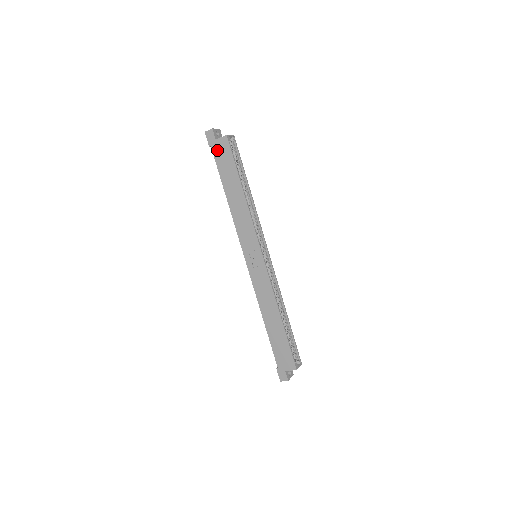
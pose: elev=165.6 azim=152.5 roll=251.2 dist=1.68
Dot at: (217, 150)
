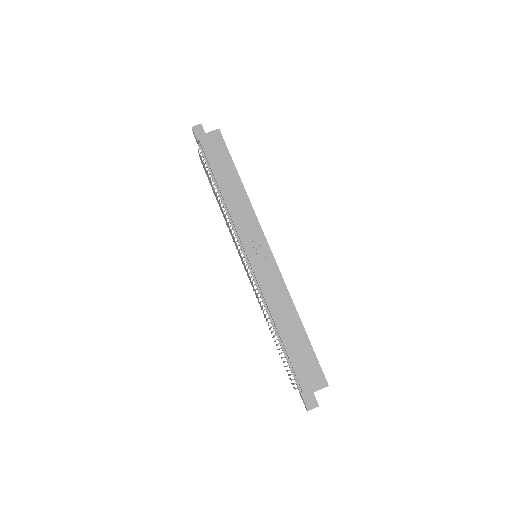
Dot at: (207, 143)
